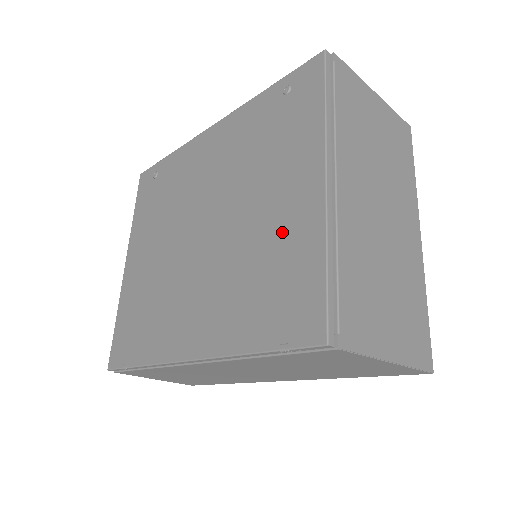
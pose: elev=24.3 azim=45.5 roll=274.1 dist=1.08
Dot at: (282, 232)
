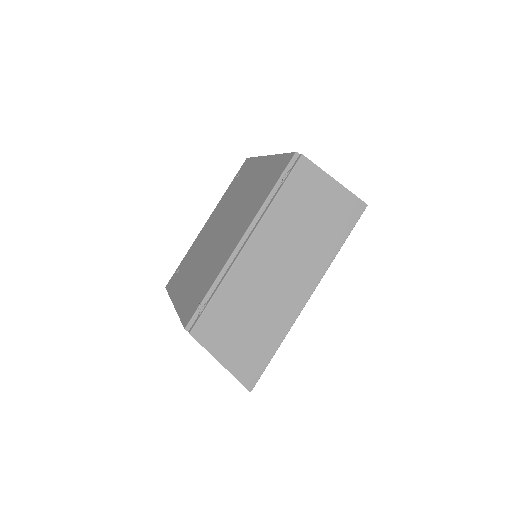
Dot at: (260, 176)
